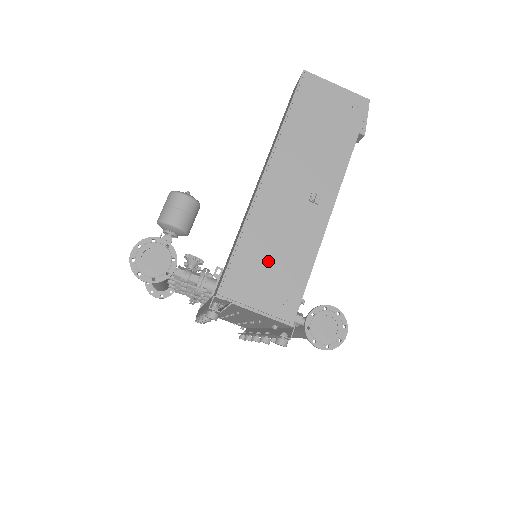
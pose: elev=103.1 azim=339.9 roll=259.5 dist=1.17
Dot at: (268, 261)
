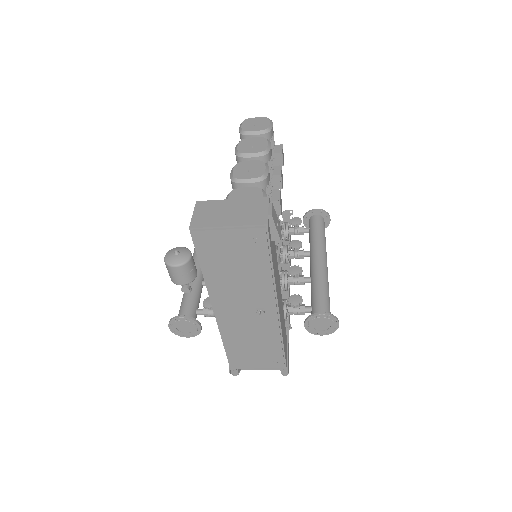
Dot at: (250, 349)
